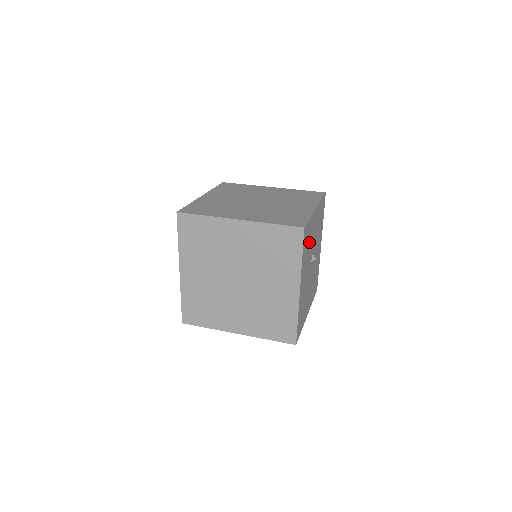
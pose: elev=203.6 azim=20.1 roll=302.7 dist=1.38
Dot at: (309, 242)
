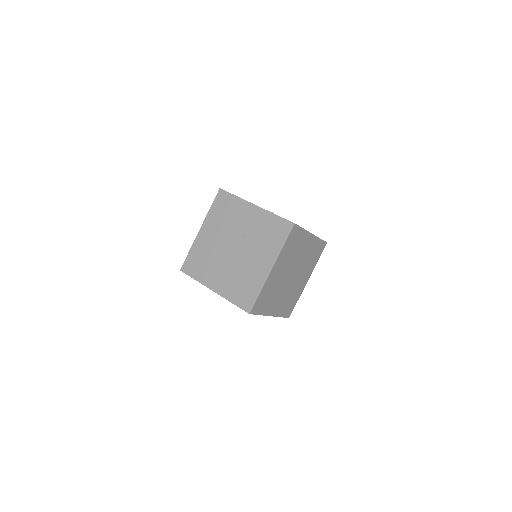
Dot at: occluded
